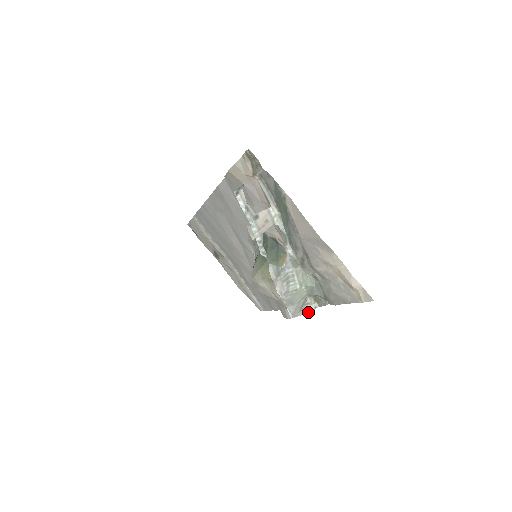
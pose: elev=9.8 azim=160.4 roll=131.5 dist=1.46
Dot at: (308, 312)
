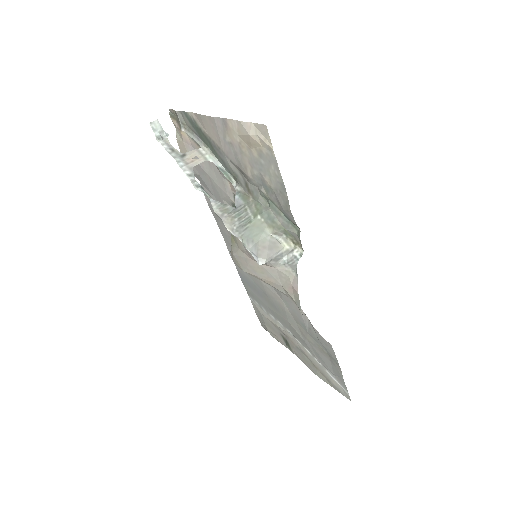
Dot at: (296, 267)
